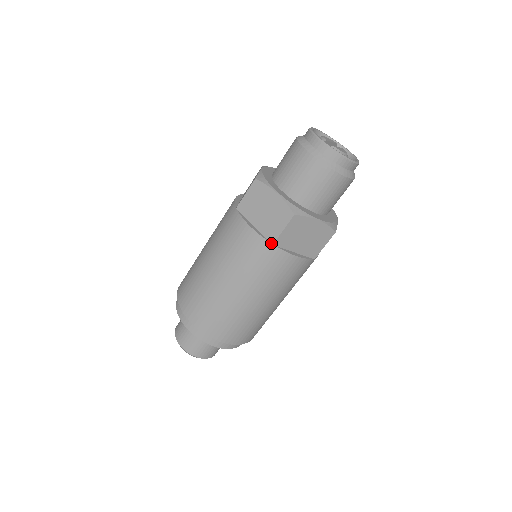
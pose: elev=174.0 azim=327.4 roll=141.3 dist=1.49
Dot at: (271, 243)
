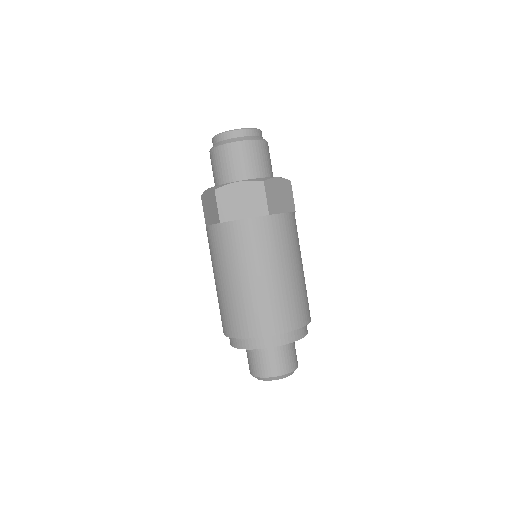
Dot at: (267, 215)
